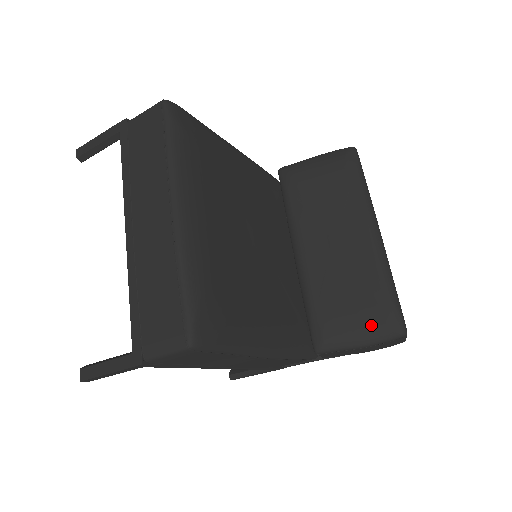
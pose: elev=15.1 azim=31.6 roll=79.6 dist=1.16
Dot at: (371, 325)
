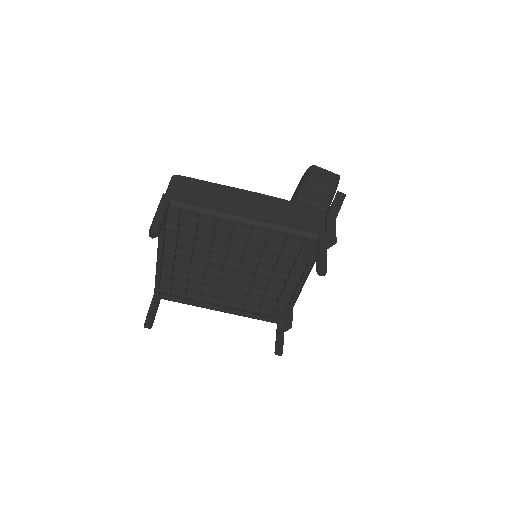
Dot at: occluded
